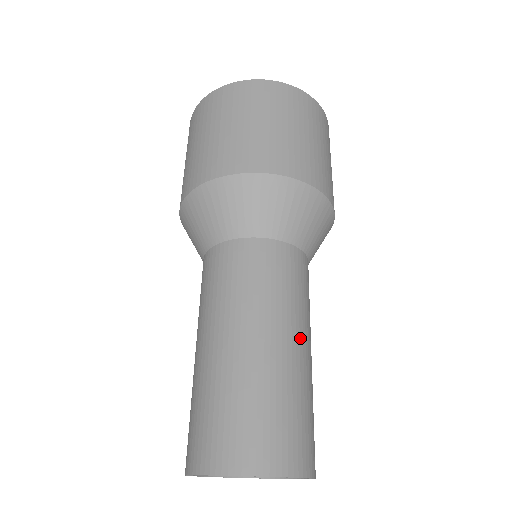
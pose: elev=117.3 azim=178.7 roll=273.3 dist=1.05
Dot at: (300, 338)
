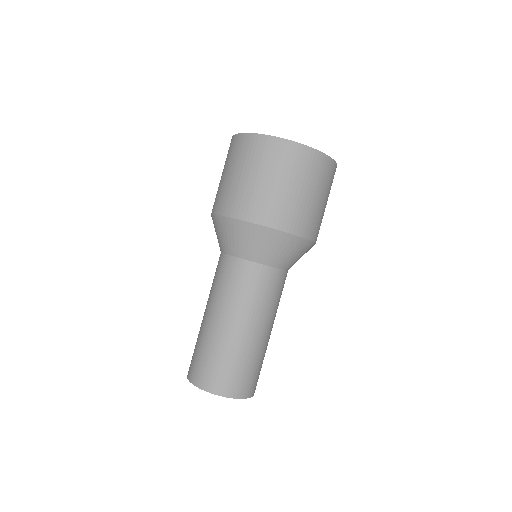
Dot at: occluded
